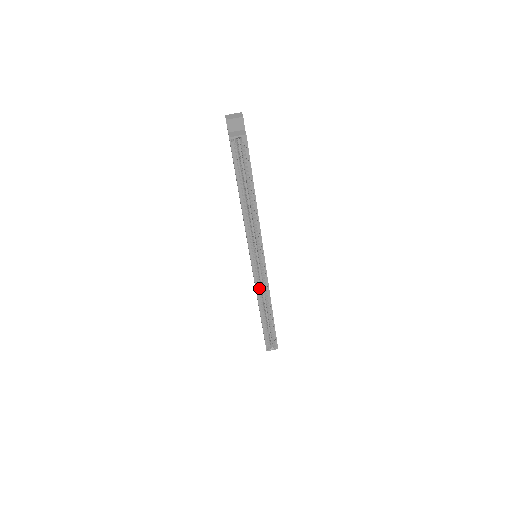
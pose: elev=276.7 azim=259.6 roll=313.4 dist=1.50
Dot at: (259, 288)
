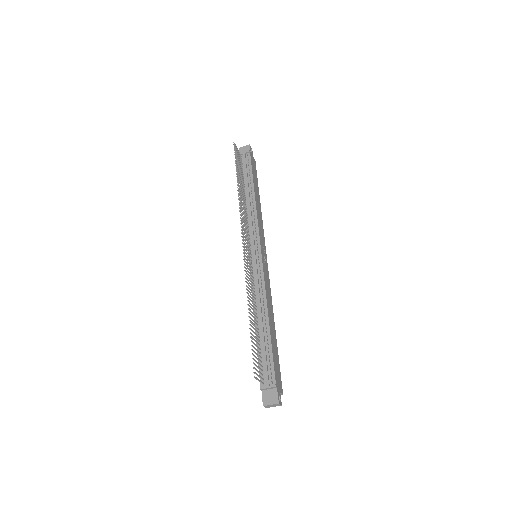
Dot at: occluded
